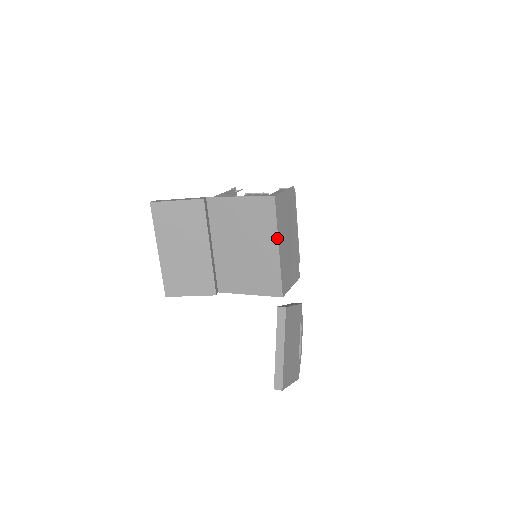
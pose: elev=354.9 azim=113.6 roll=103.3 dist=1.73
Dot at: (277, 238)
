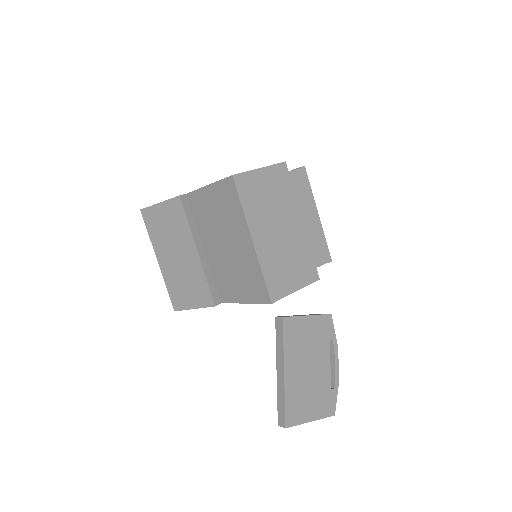
Dot at: (247, 228)
